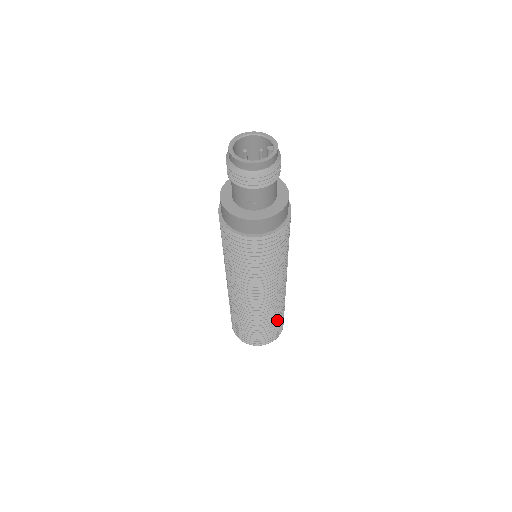
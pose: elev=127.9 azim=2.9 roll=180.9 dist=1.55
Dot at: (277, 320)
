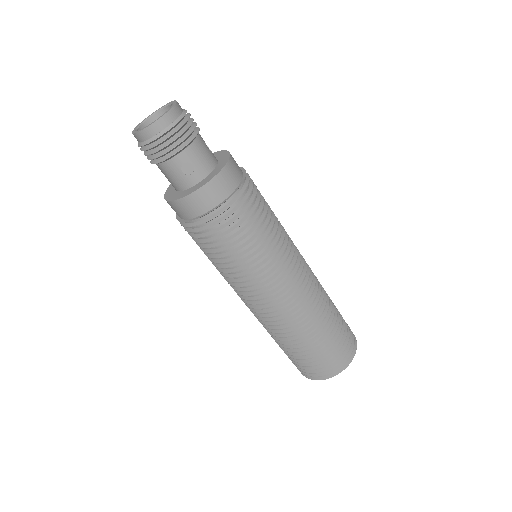
Dot at: (333, 327)
